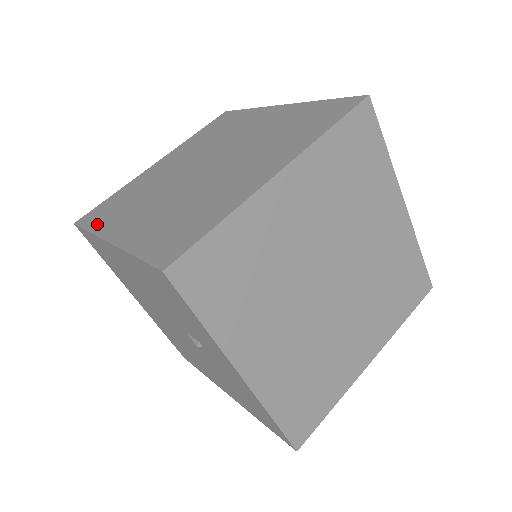
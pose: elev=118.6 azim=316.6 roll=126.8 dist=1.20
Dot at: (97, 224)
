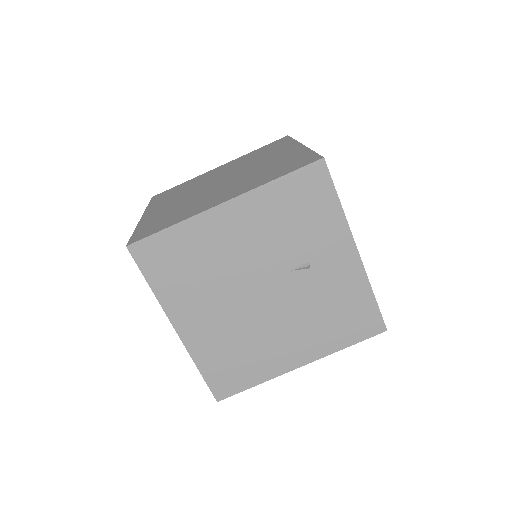
Dot at: (173, 222)
